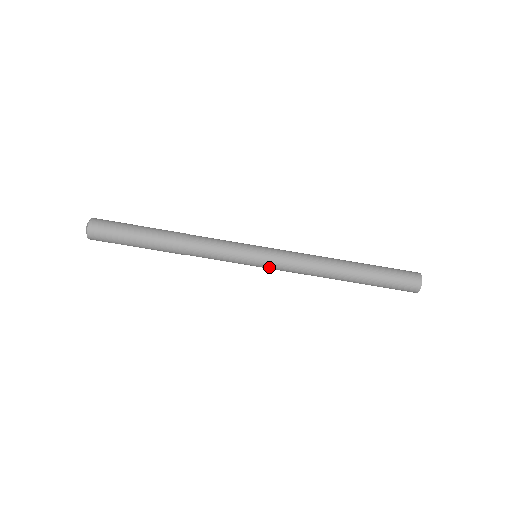
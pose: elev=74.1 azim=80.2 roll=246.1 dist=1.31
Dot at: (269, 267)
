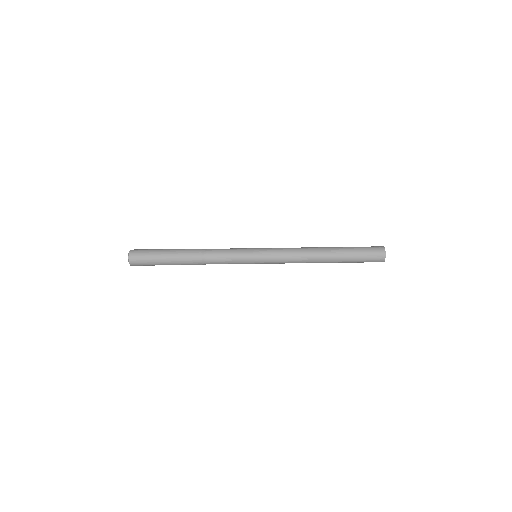
Dot at: (267, 260)
